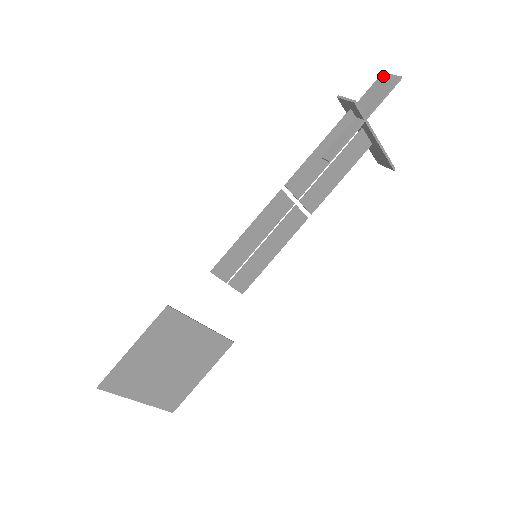
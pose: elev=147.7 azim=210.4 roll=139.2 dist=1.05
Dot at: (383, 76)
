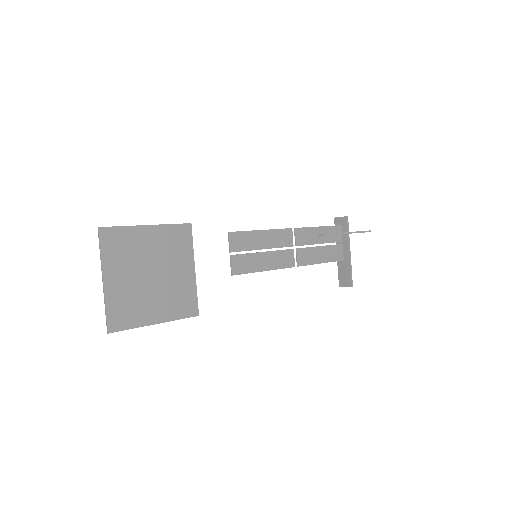
Dot at: occluded
